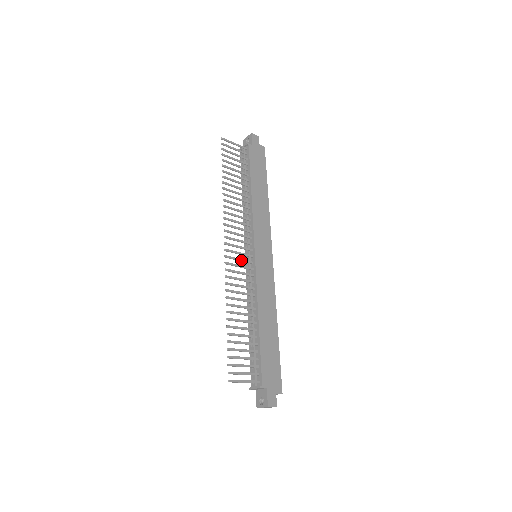
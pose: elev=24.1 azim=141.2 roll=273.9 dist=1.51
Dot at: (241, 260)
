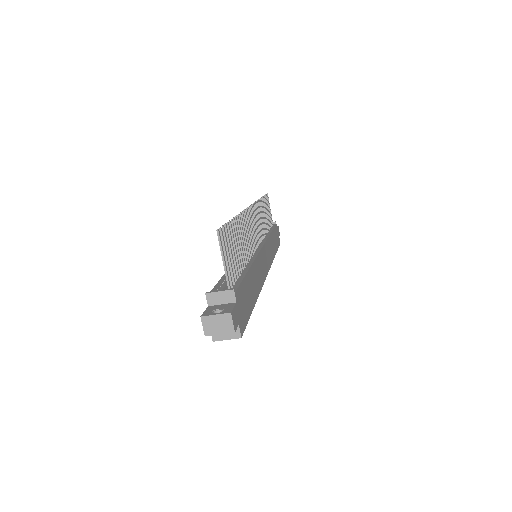
Dot at: (254, 230)
